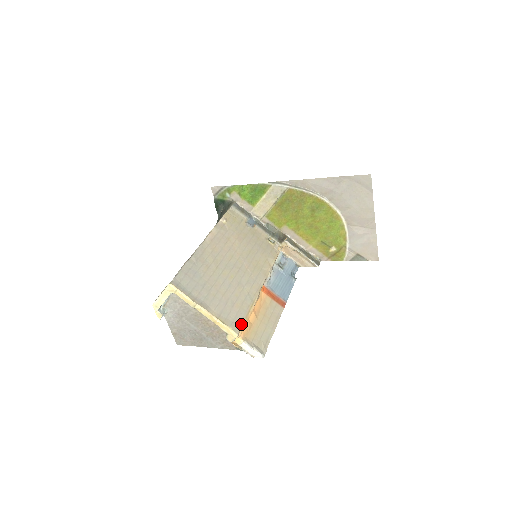
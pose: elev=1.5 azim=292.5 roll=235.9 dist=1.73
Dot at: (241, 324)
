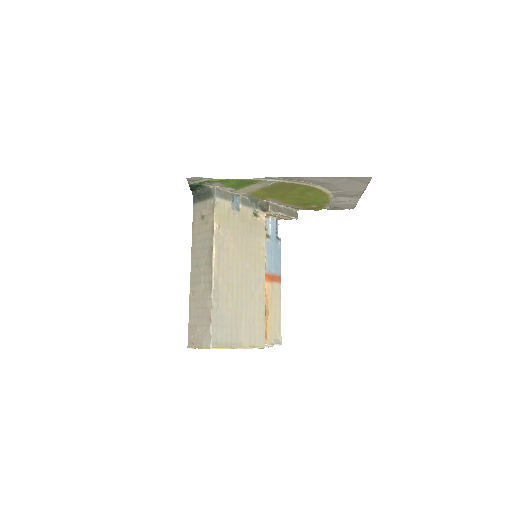
Dot at: (264, 335)
